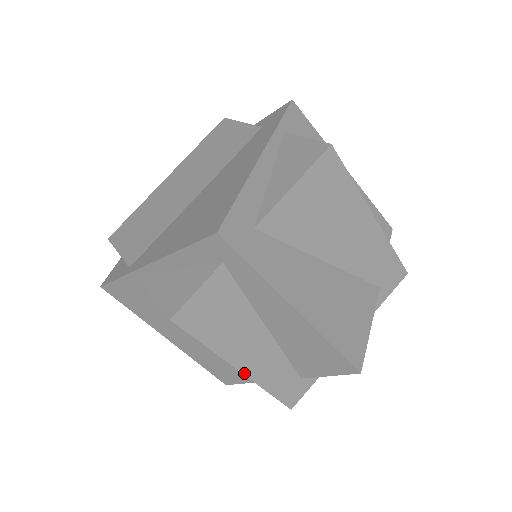
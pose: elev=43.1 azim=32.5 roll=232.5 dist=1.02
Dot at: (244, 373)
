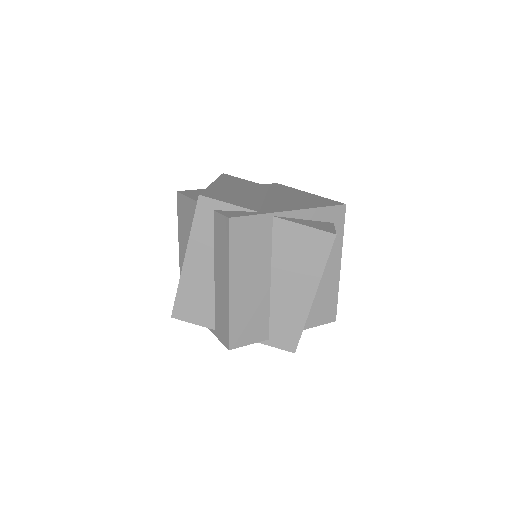
Dot at: occluded
